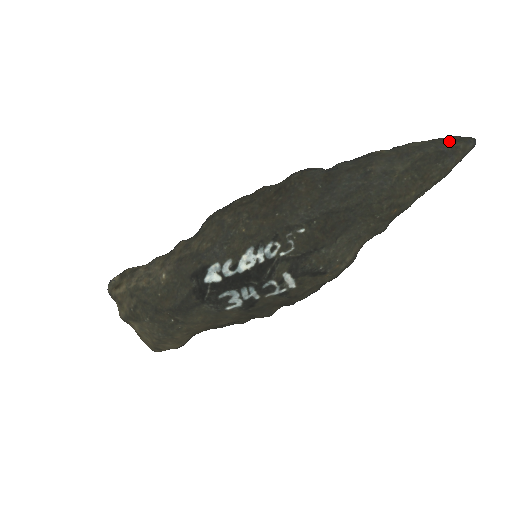
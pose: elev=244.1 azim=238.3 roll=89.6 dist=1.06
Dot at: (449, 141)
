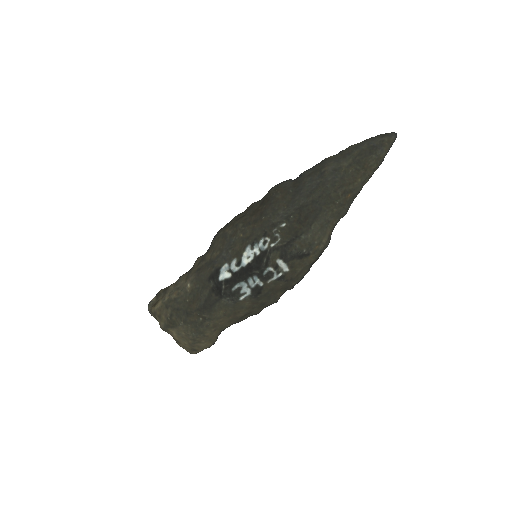
Dot at: (376, 138)
